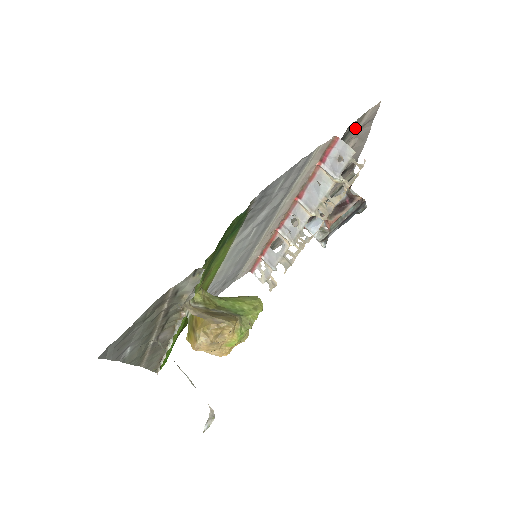
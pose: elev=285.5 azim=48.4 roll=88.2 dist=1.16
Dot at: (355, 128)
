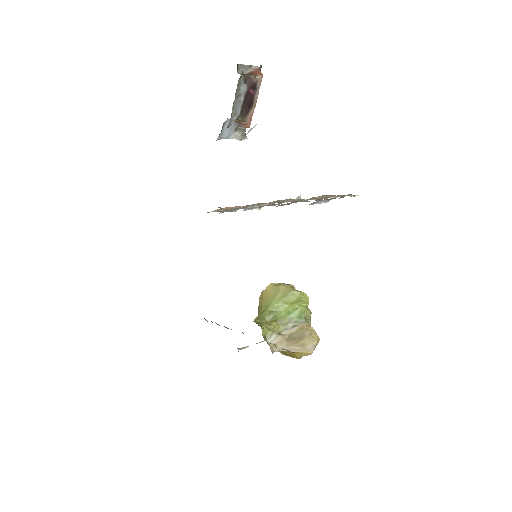
Dot at: occluded
